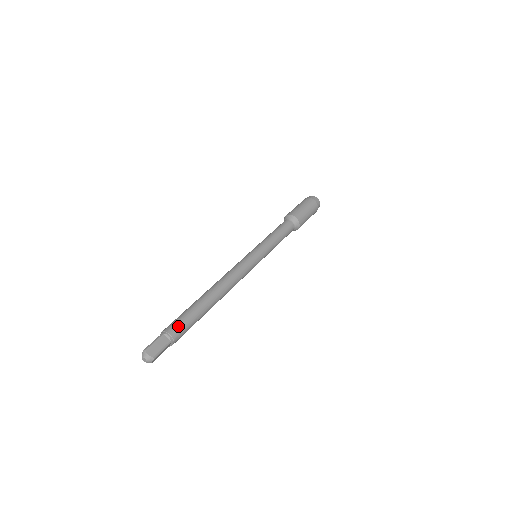
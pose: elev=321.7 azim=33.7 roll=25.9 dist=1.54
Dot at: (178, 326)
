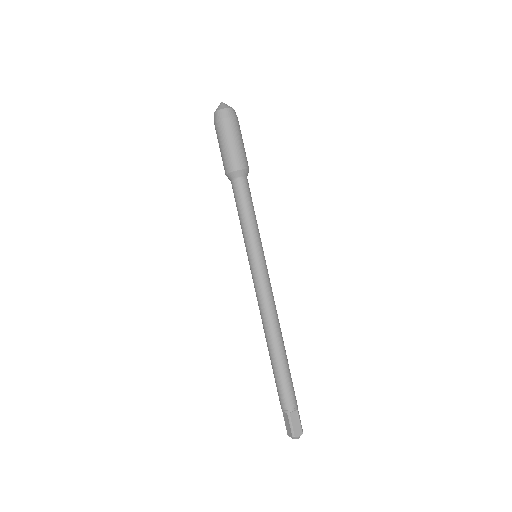
Dot at: (291, 397)
